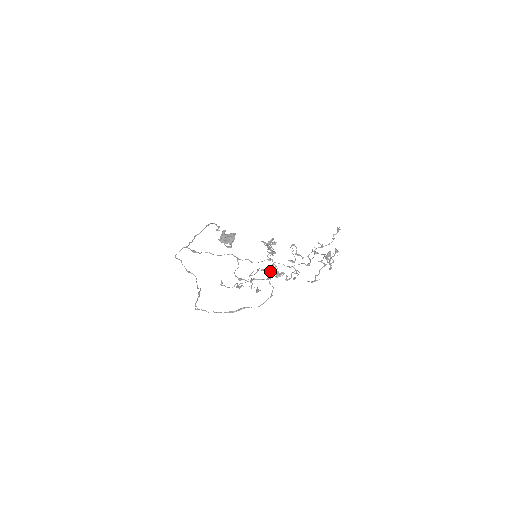
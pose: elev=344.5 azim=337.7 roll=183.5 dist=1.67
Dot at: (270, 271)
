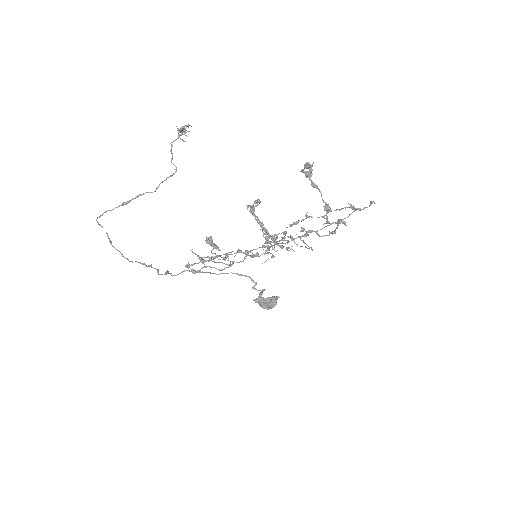
Dot at: (178, 135)
